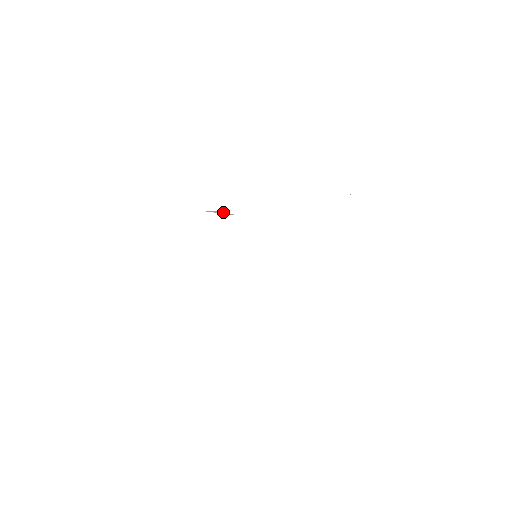
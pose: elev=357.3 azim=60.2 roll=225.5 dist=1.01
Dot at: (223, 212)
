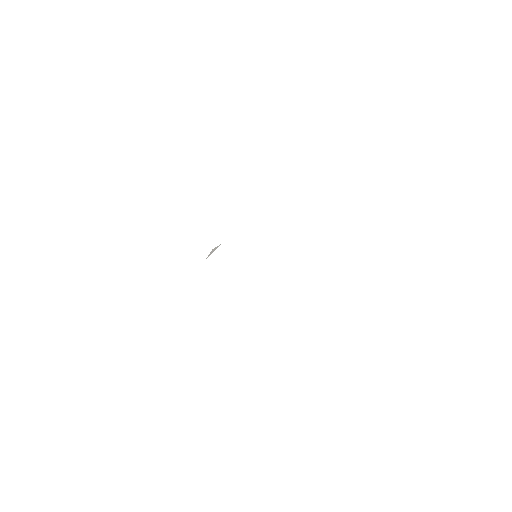
Dot at: (214, 249)
